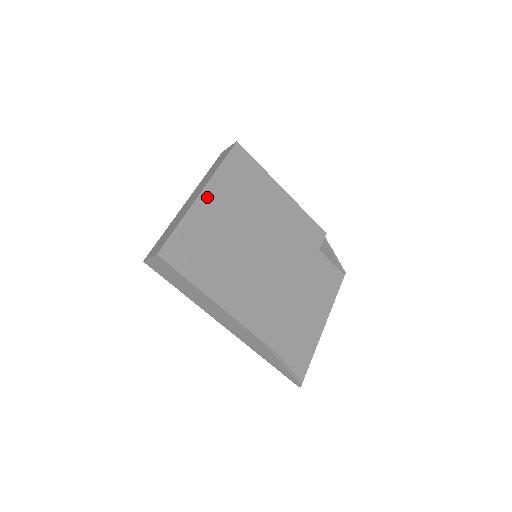
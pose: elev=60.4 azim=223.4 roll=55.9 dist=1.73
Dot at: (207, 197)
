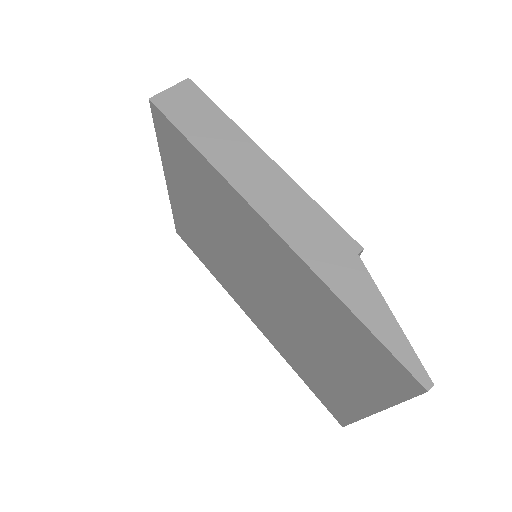
Dot at: occluded
